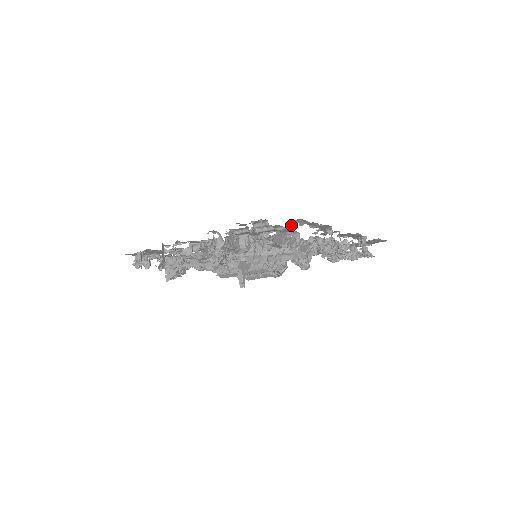
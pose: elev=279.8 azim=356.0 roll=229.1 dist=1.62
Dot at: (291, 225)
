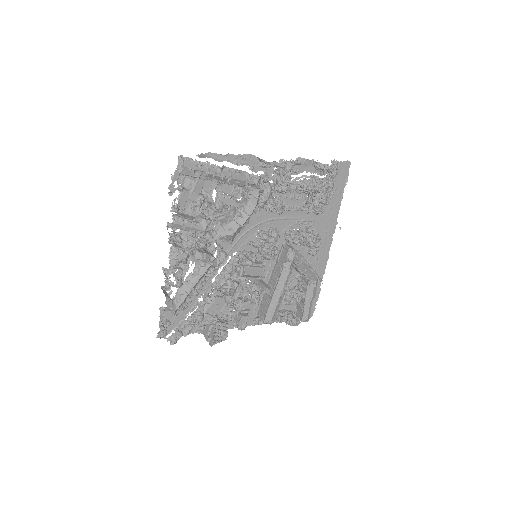
Dot at: (199, 156)
